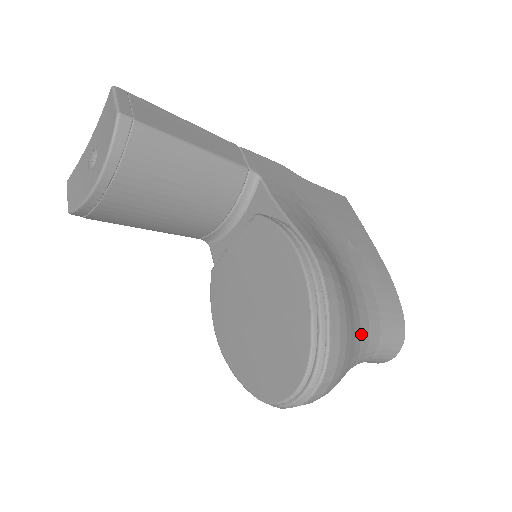
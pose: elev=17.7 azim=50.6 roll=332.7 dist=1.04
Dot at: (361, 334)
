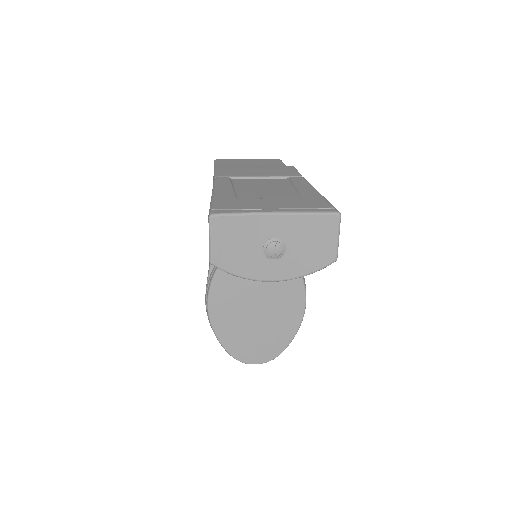
Dot at: occluded
